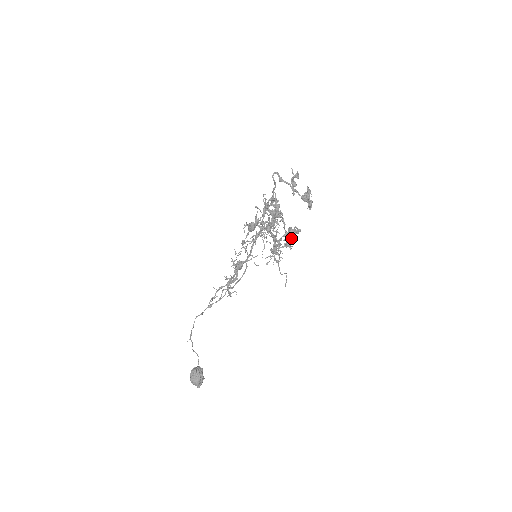
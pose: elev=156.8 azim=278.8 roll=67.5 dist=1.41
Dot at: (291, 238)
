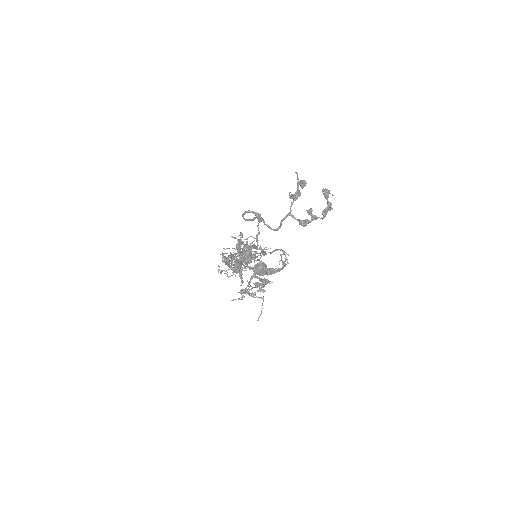
Dot at: (288, 255)
